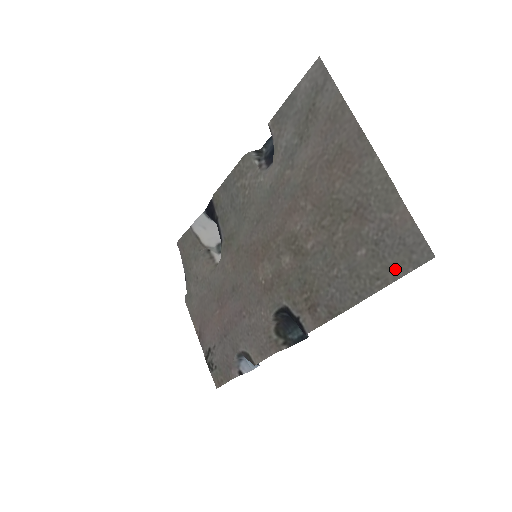
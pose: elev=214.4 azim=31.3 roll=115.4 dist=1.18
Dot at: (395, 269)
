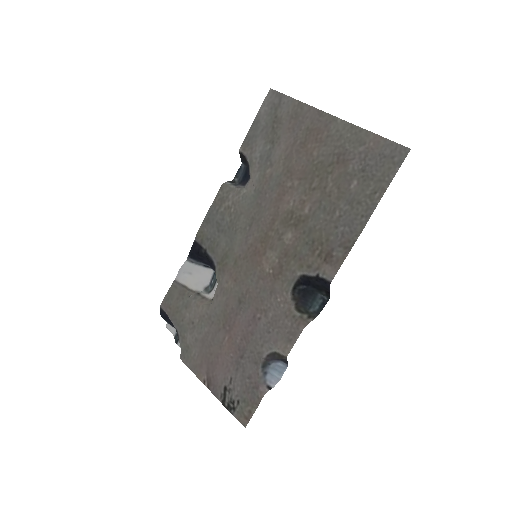
Dot at: (386, 177)
